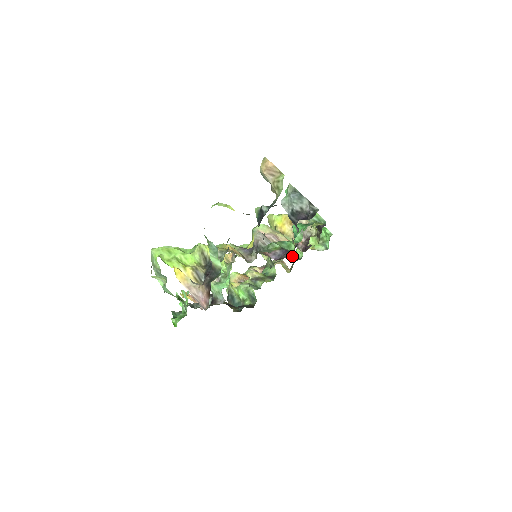
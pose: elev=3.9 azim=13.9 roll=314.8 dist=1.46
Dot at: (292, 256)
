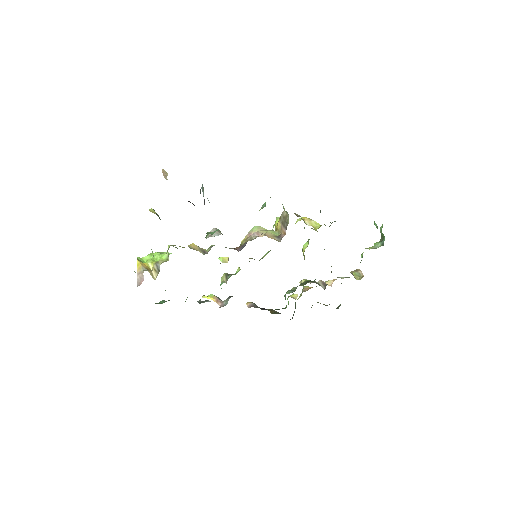
Dot at: occluded
